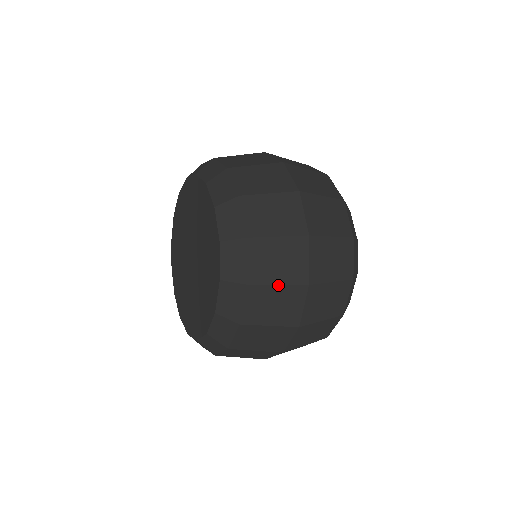
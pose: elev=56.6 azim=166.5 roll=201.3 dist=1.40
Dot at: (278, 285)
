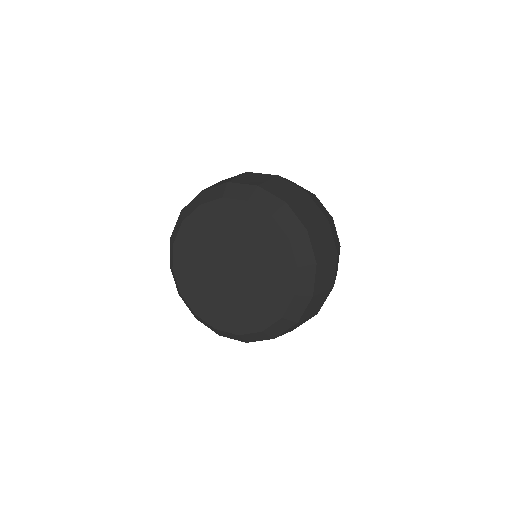
Dot at: occluded
